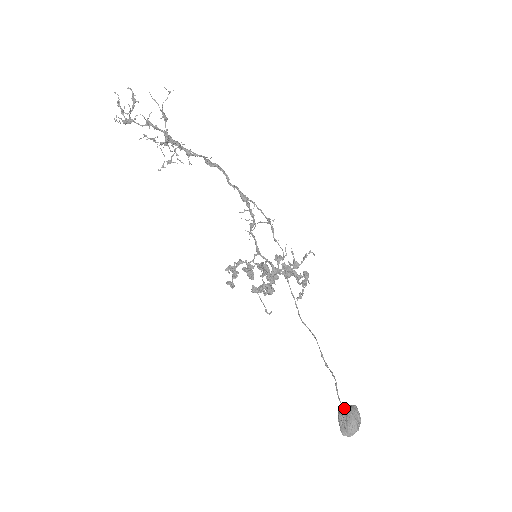
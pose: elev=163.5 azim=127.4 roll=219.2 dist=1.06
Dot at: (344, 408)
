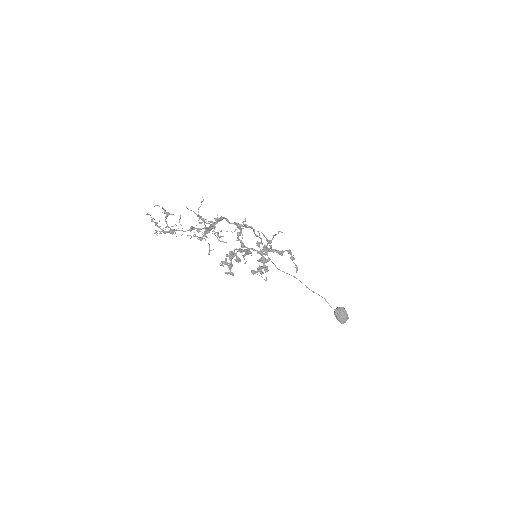
Dot at: (337, 311)
